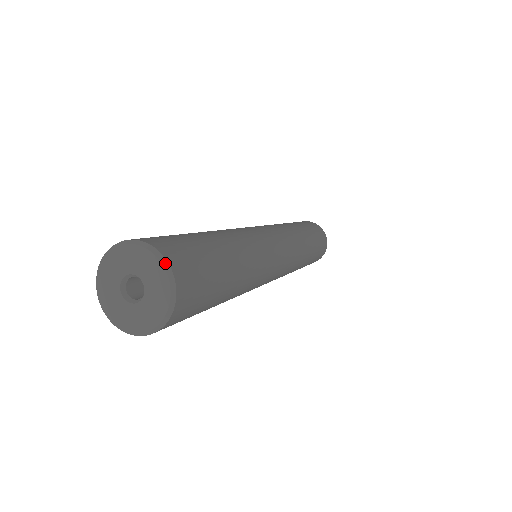
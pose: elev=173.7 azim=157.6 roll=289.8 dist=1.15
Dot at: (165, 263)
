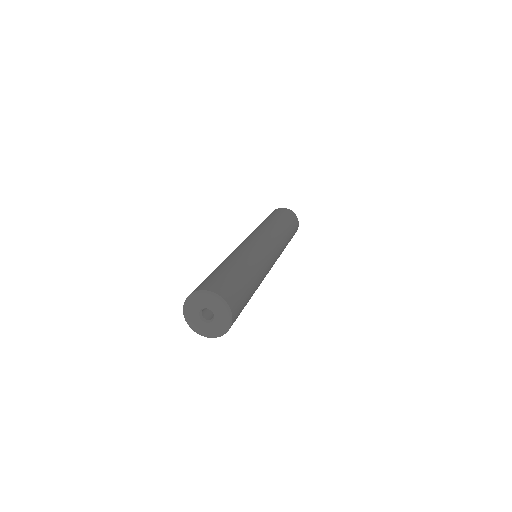
Dot at: (220, 298)
